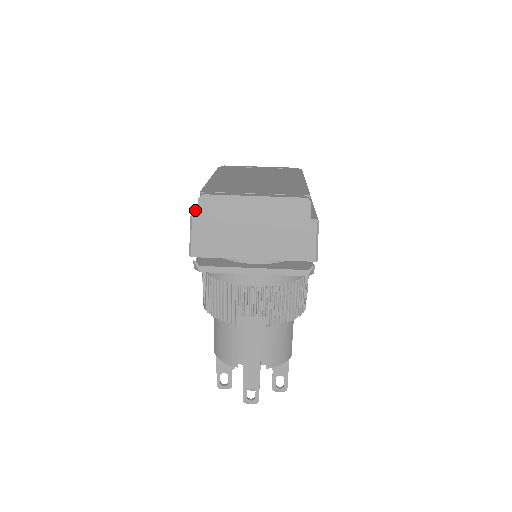
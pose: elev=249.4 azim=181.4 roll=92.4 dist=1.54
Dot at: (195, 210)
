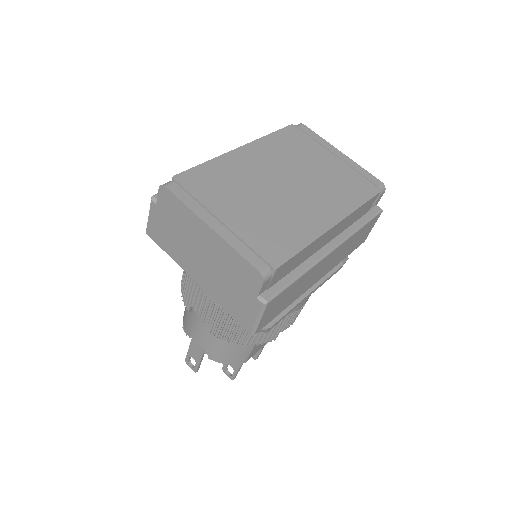
Dot at: occluded
